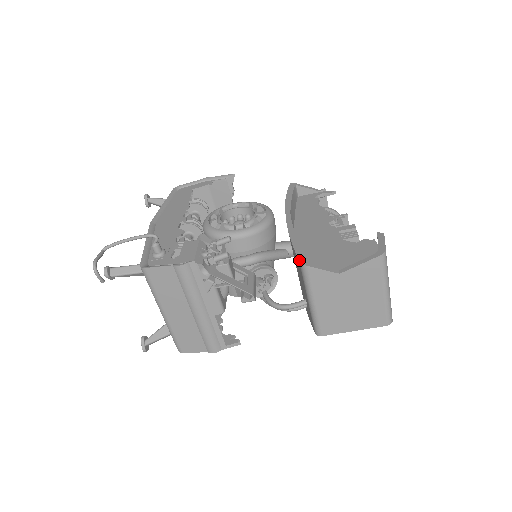
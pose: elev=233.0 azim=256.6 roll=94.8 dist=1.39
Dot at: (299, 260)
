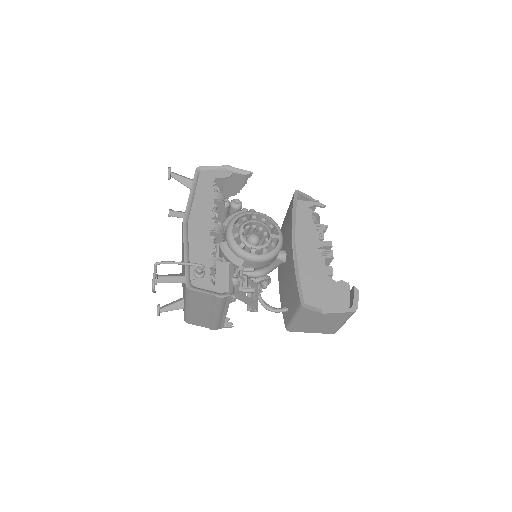
Dot at: (301, 302)
